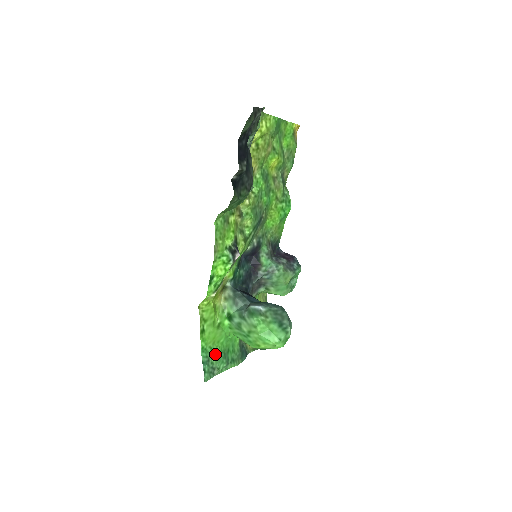
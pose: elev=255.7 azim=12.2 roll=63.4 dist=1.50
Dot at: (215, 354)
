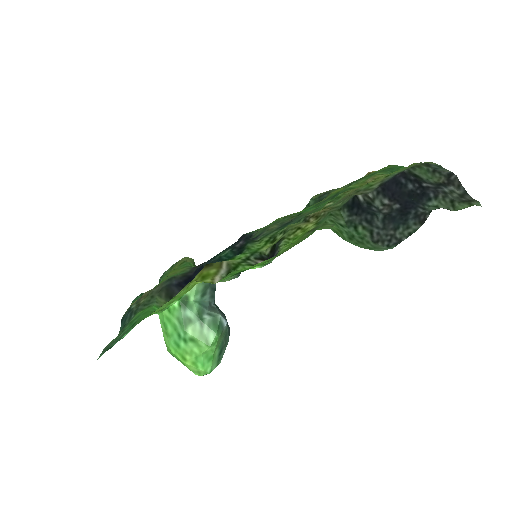
Dot at: (130, 328)
